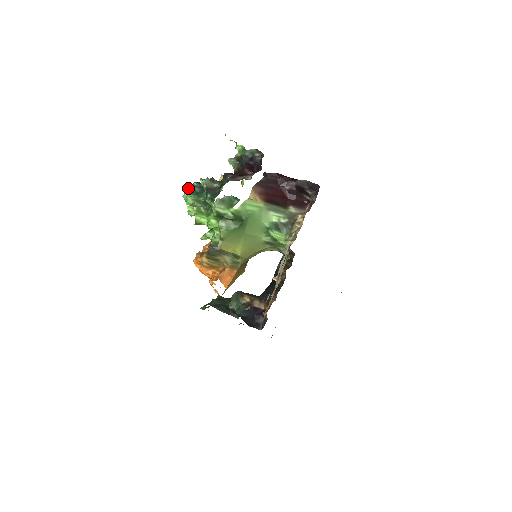
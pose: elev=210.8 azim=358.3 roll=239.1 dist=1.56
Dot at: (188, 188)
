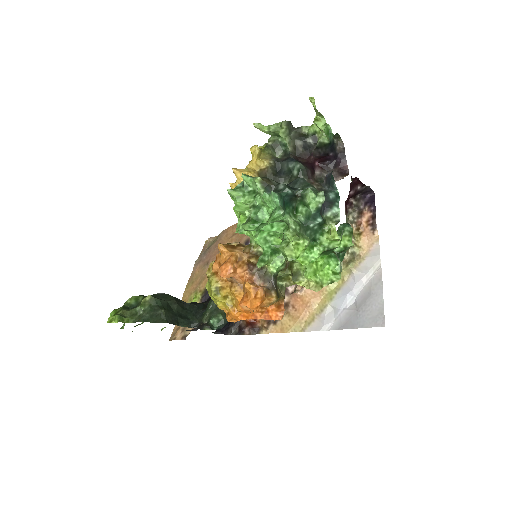
Dot at: (281, 198)
